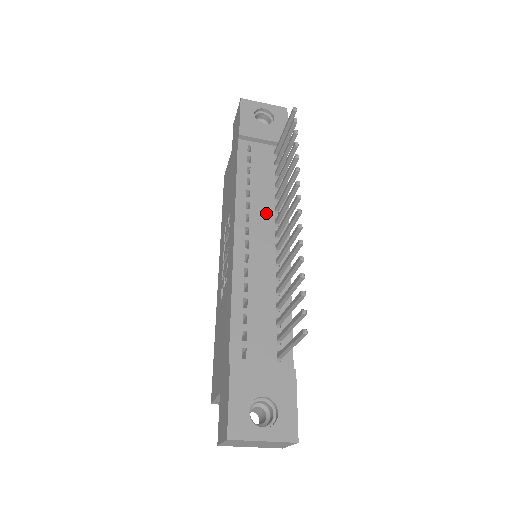
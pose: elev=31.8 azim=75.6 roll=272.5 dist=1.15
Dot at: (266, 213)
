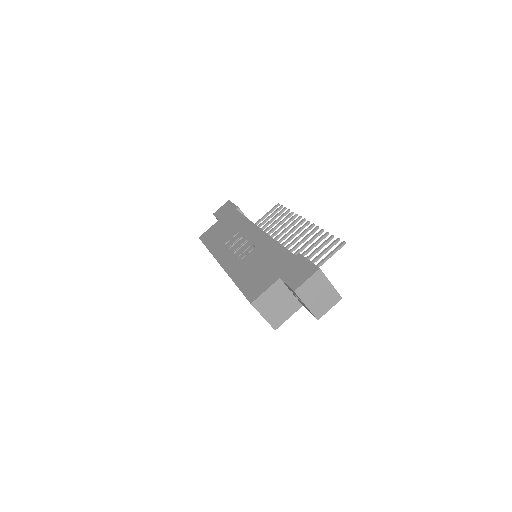
Dot at: occluded
